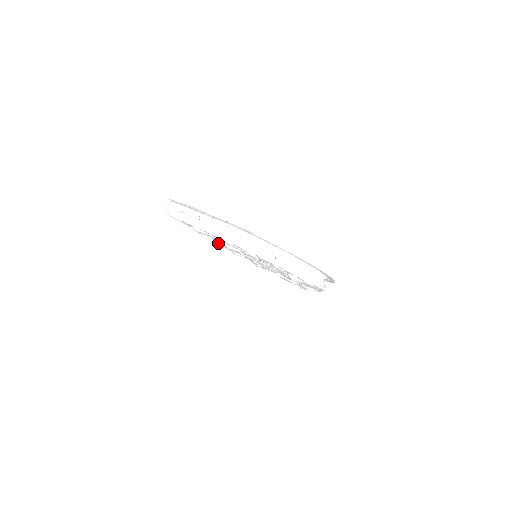
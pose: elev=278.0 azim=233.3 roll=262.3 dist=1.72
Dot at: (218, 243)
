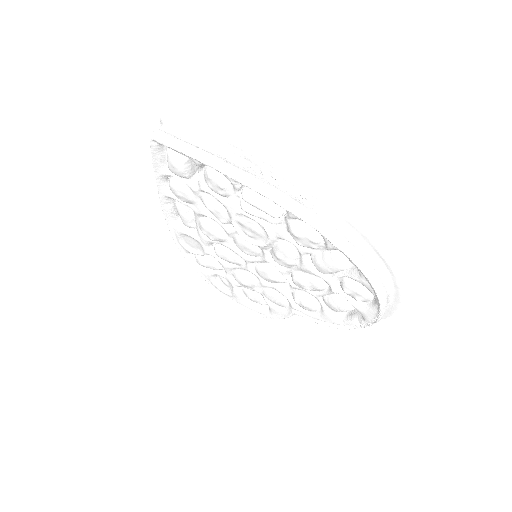
Dot at: (169, 219)
